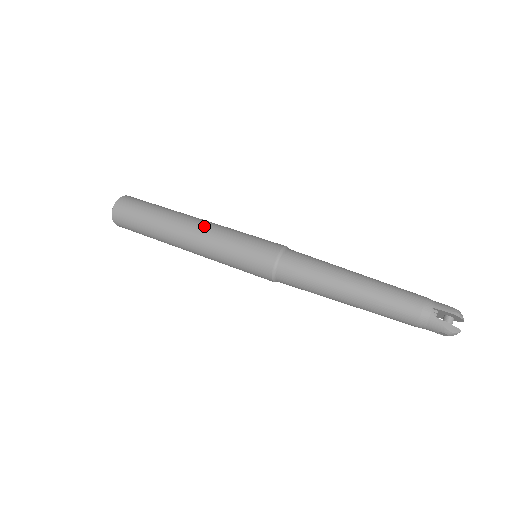
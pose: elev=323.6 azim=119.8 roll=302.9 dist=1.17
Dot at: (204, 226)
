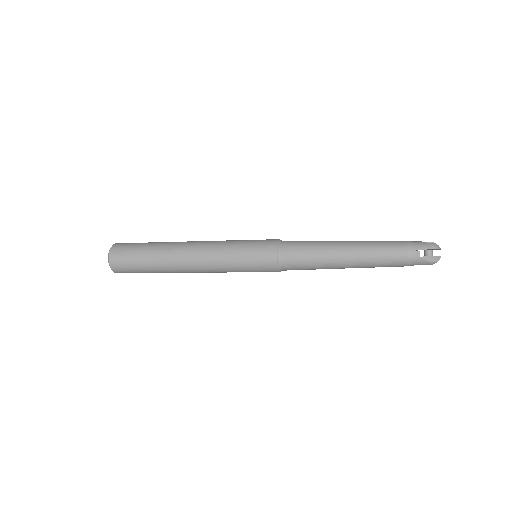
Dot at: (201, 250)
